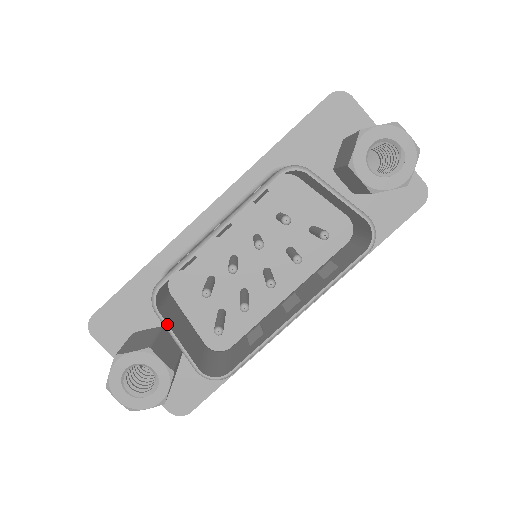
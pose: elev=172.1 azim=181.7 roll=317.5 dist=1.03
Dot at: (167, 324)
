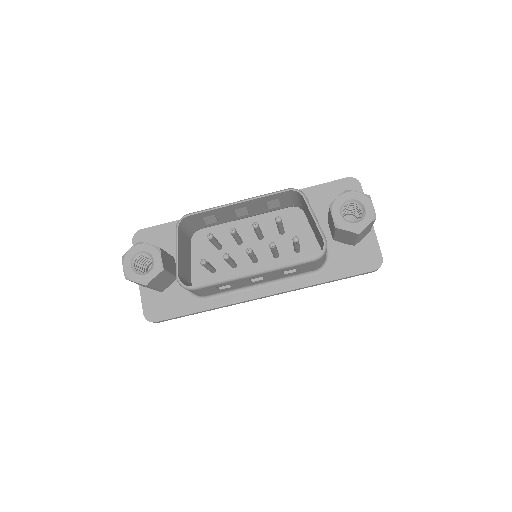
Dot at: (178, 238)
